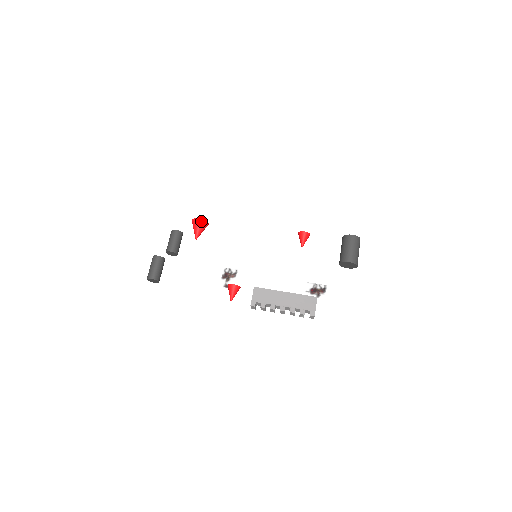
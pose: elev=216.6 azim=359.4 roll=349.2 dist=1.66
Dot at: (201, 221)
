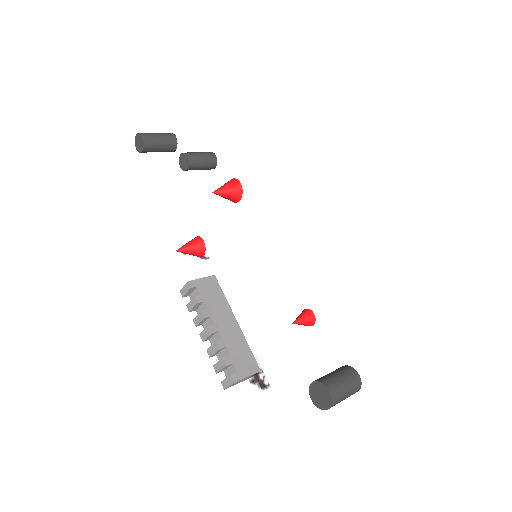
Dot at: (239, 187)
